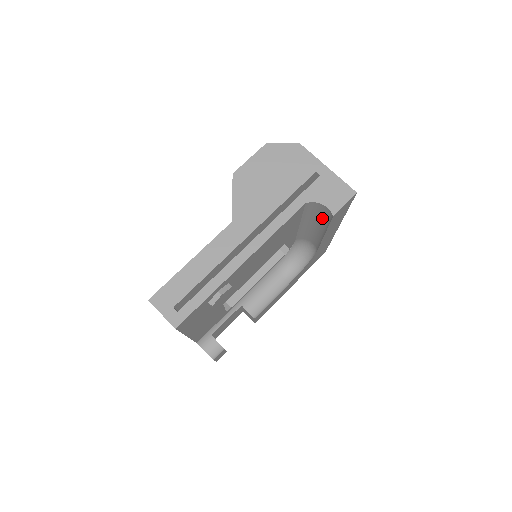
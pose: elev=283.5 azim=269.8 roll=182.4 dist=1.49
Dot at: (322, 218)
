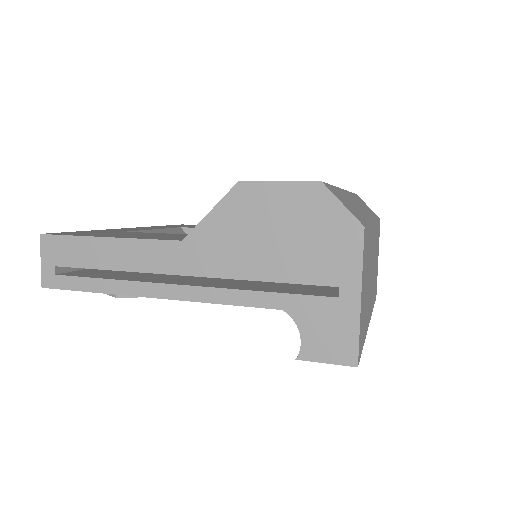
Dot at: occluded
